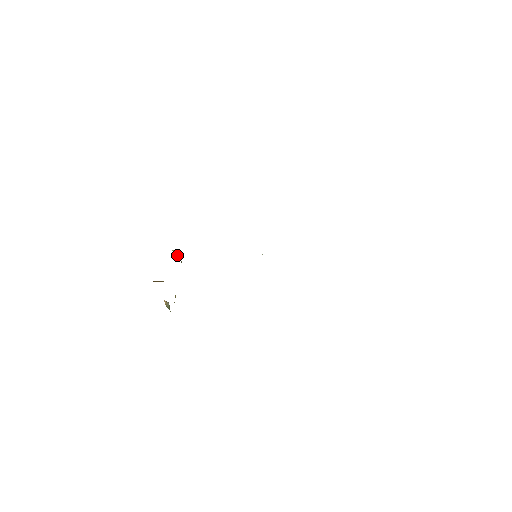
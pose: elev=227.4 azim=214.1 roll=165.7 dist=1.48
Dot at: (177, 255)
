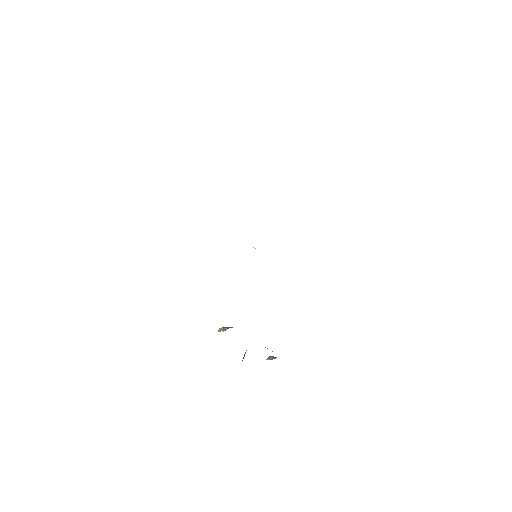
Dot at: (224, 329)
